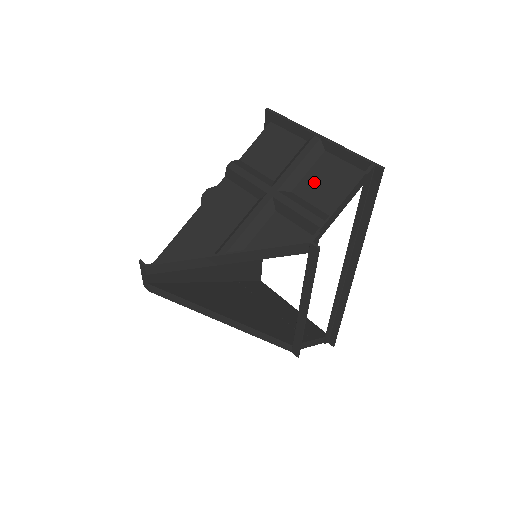
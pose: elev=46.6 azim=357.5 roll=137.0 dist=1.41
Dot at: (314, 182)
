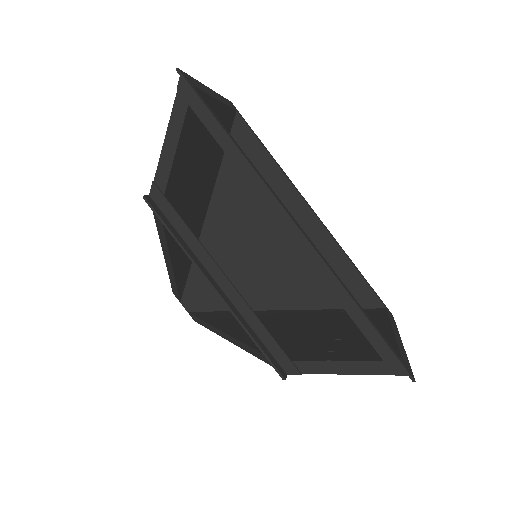
Dot at: (197, 137)
